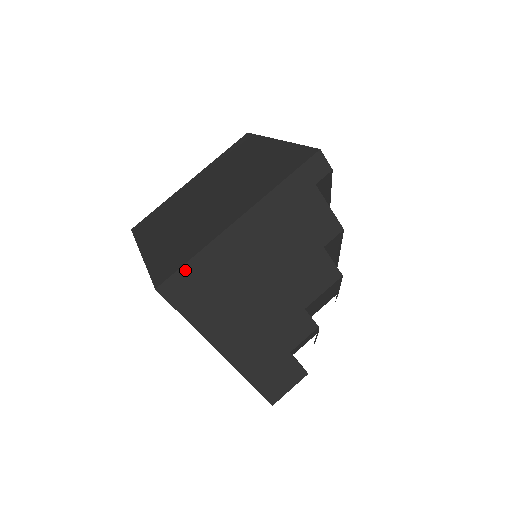
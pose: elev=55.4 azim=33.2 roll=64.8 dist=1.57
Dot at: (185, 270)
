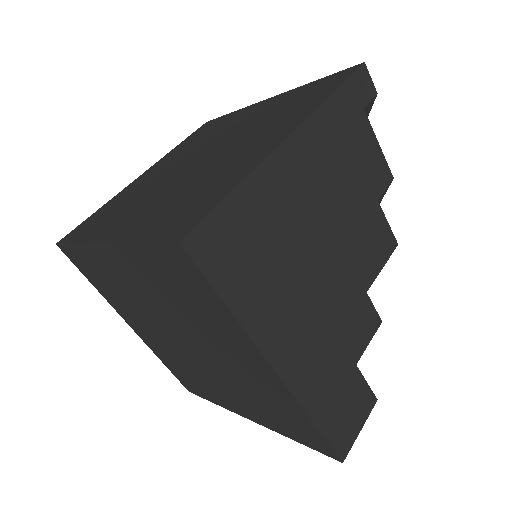
Dot at: (223, 211)
